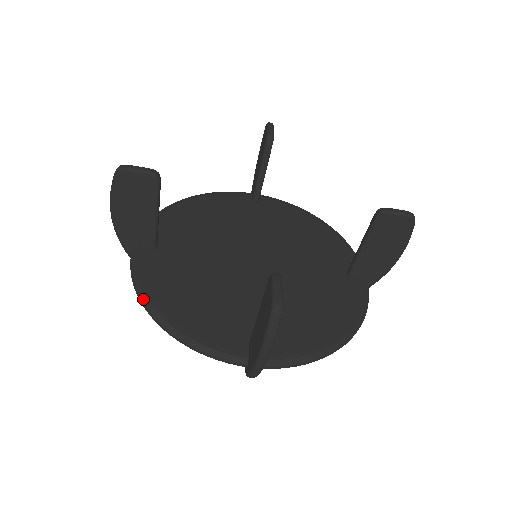
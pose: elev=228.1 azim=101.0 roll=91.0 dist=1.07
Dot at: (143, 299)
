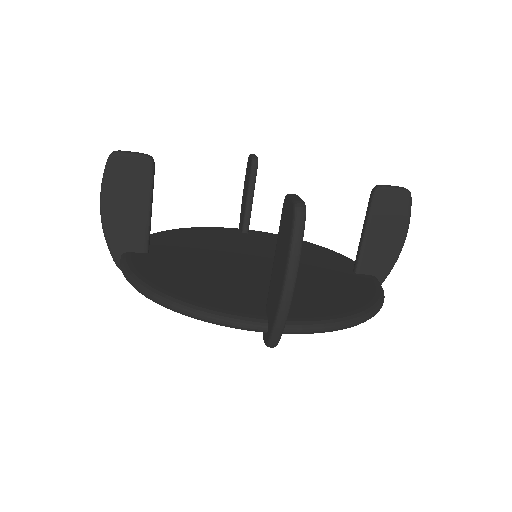
Dot at: (138, 282)
